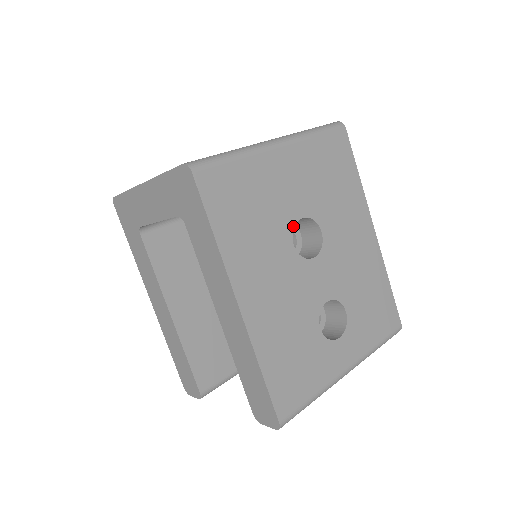
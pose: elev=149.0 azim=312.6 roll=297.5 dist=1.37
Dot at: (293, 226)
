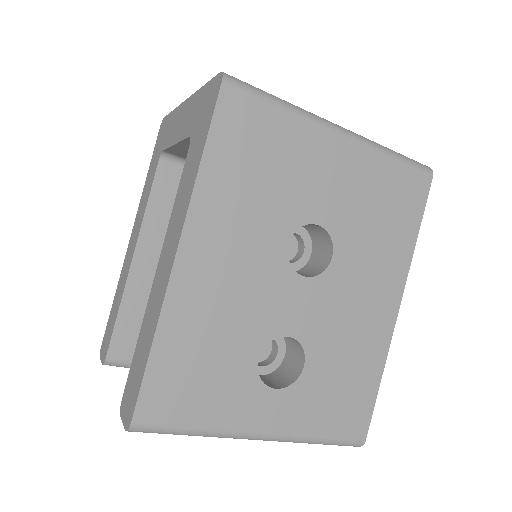
Dot at: (302, 224)
